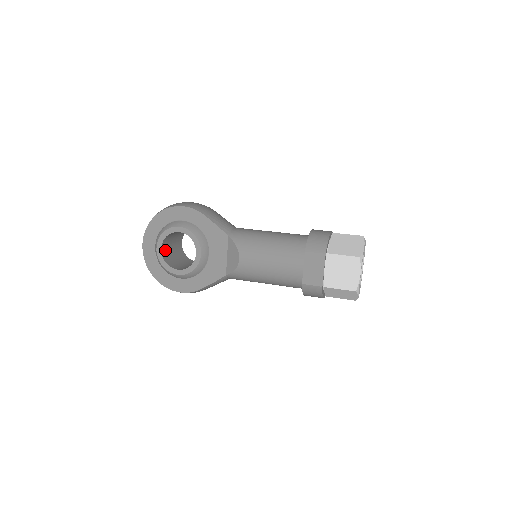
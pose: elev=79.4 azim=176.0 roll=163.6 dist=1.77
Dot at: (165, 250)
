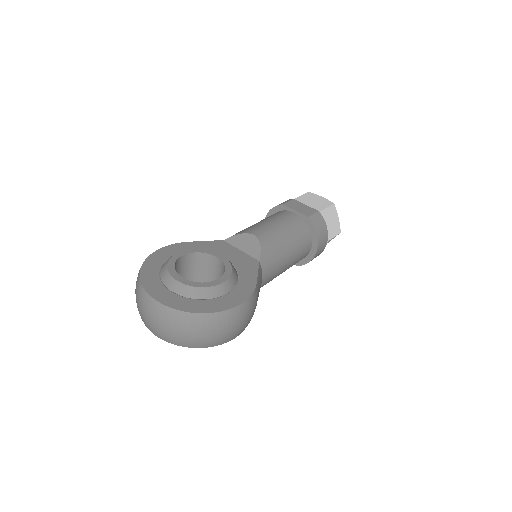
Dot at: occluded
